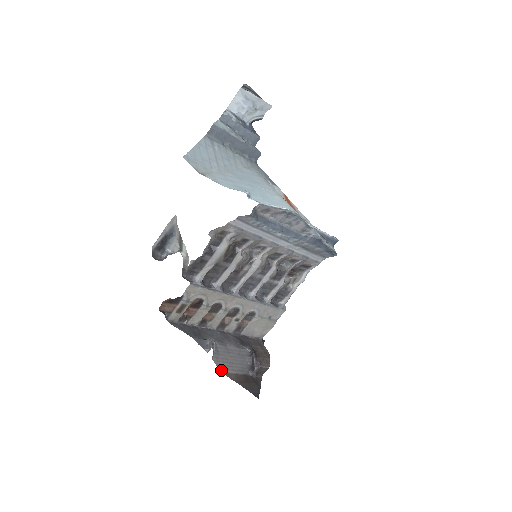
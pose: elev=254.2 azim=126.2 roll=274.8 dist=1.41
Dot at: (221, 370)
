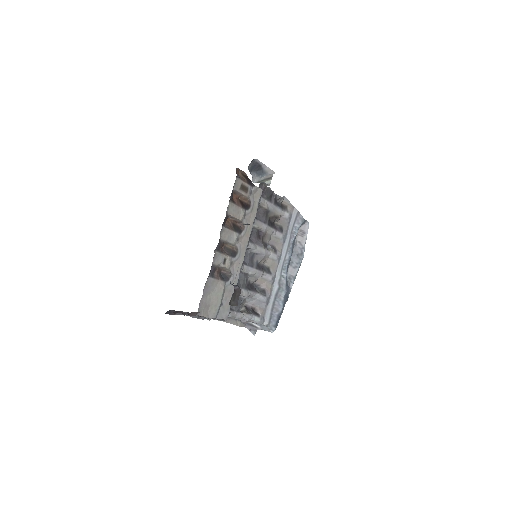
Dot at: occluded
